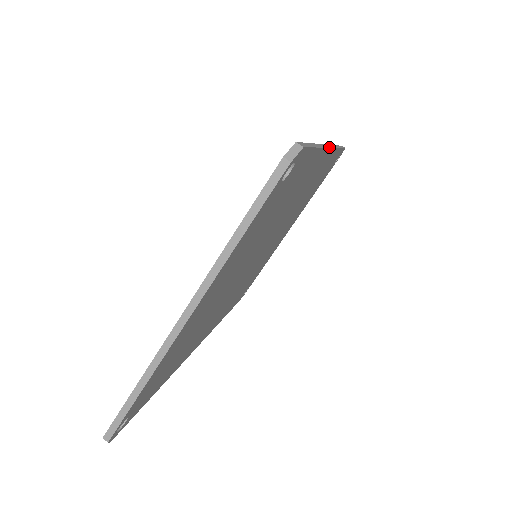
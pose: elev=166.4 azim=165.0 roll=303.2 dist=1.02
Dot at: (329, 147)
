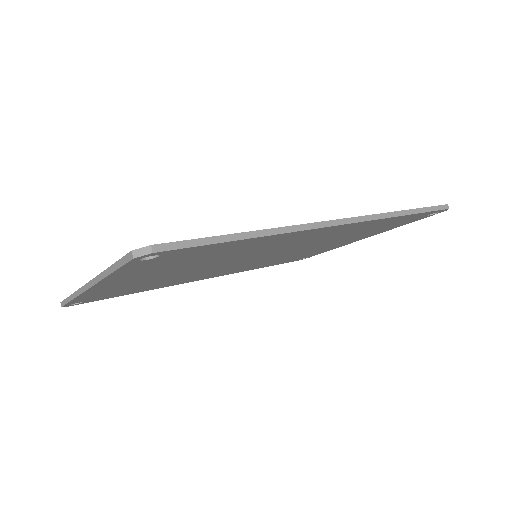
Dot at: (317, 227)
